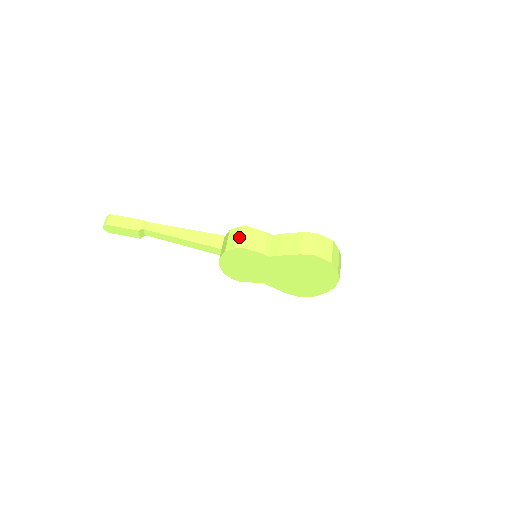
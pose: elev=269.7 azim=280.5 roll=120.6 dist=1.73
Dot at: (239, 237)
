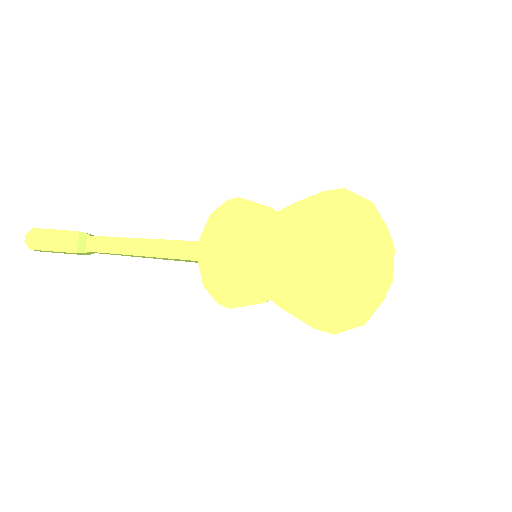
Dot at: occluded
